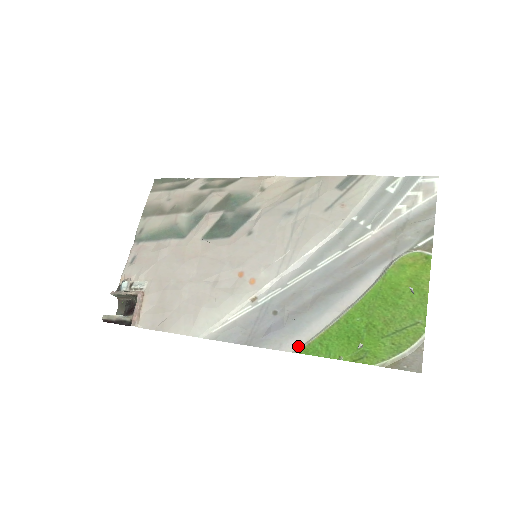
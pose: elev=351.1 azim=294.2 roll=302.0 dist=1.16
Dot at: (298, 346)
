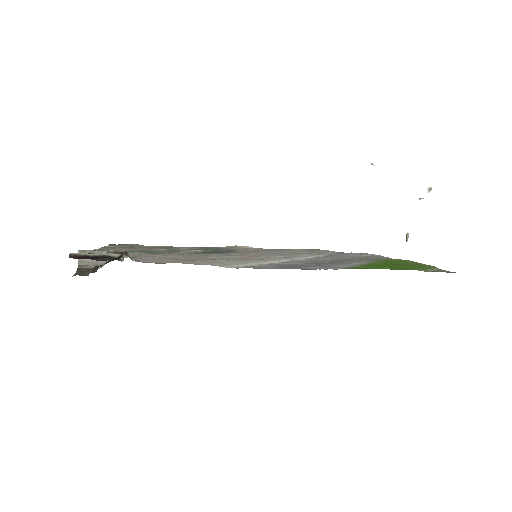
Dot at: (341, 268)
